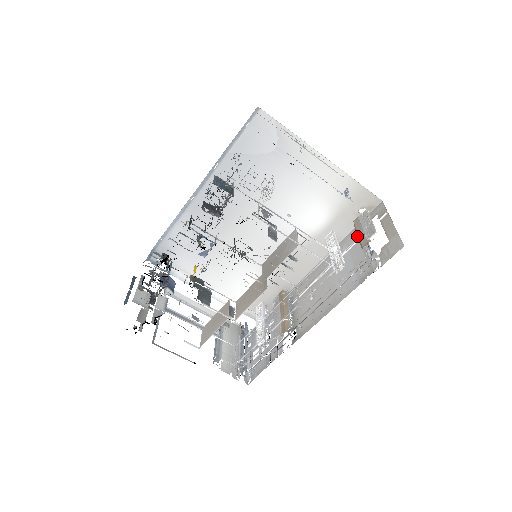
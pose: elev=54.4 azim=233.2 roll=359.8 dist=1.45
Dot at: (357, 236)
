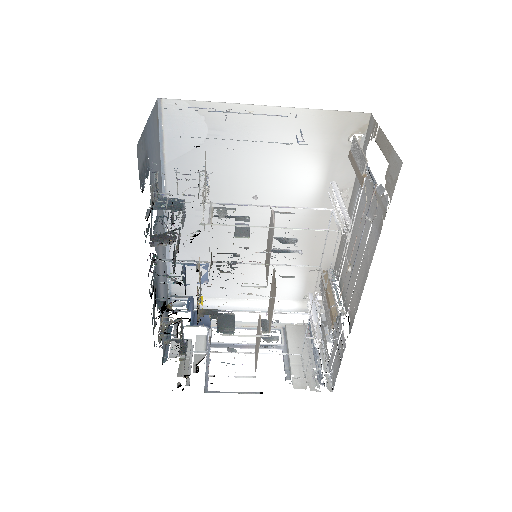
Dot at: occluded
